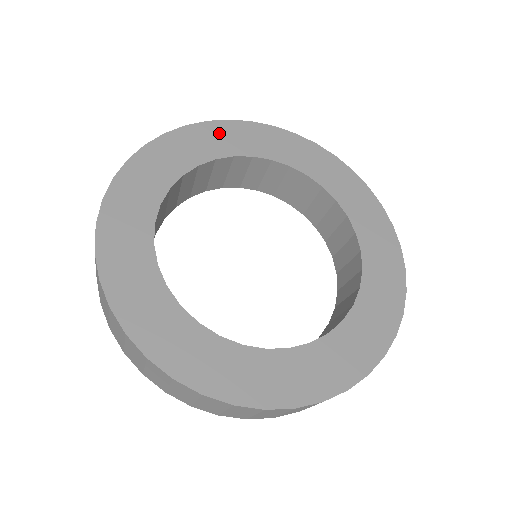
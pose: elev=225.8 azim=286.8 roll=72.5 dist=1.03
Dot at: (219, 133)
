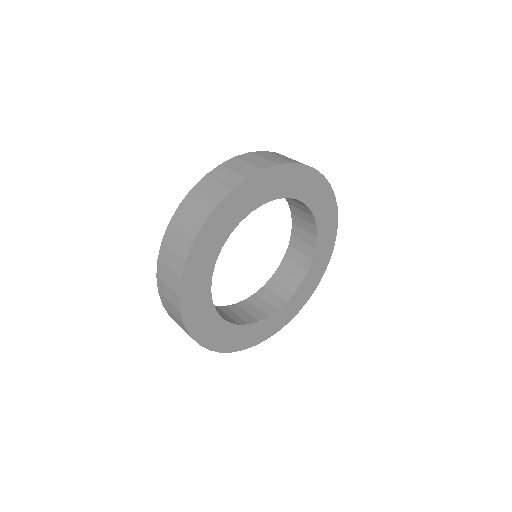
Dot at: (312, 182)
